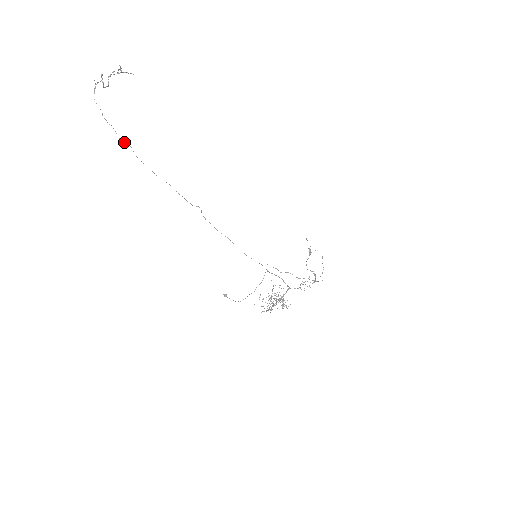
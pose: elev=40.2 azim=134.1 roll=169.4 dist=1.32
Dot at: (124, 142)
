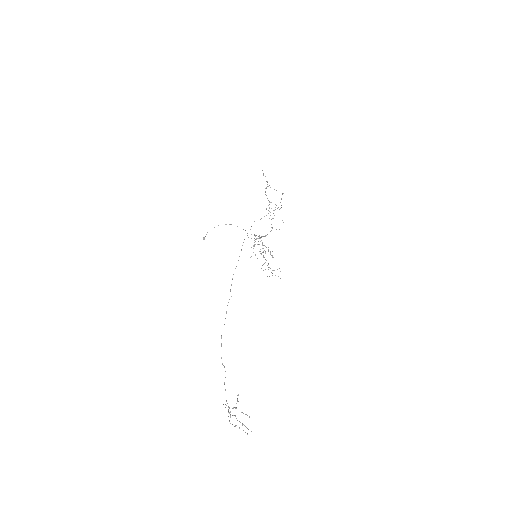
Dot at: occluded
